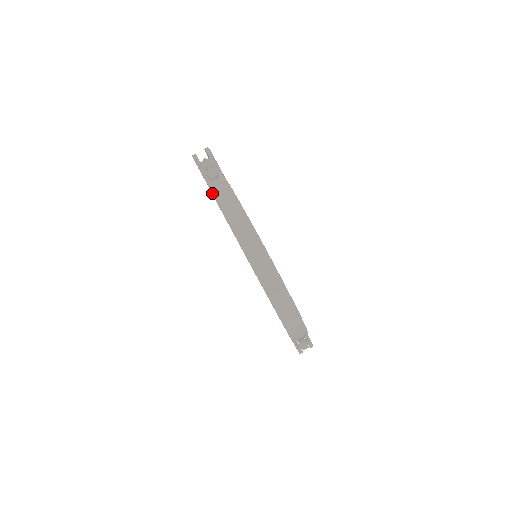
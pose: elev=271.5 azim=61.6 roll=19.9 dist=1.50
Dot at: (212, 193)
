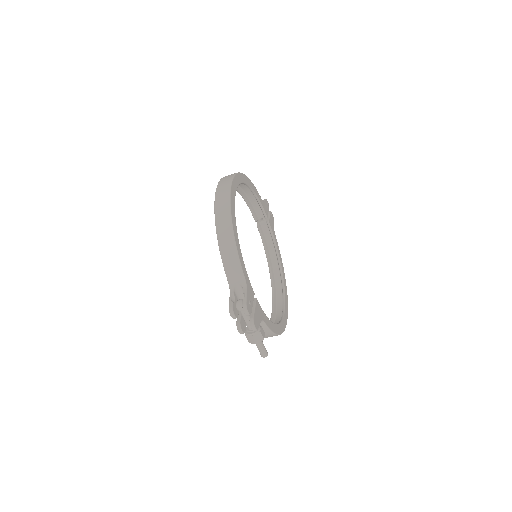
Dot at: occluded
